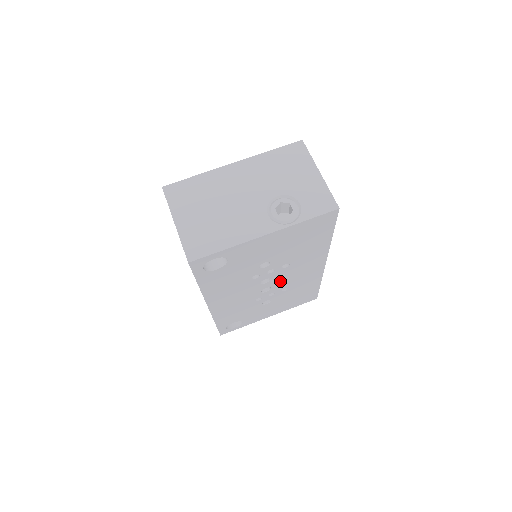
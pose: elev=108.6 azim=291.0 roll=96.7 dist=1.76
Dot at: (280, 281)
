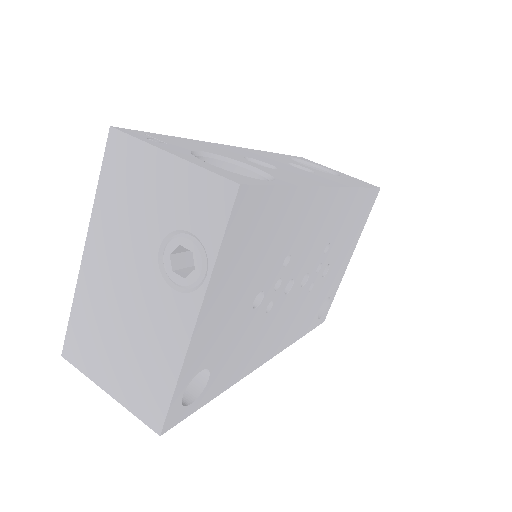
Dot at: (307, 261)
